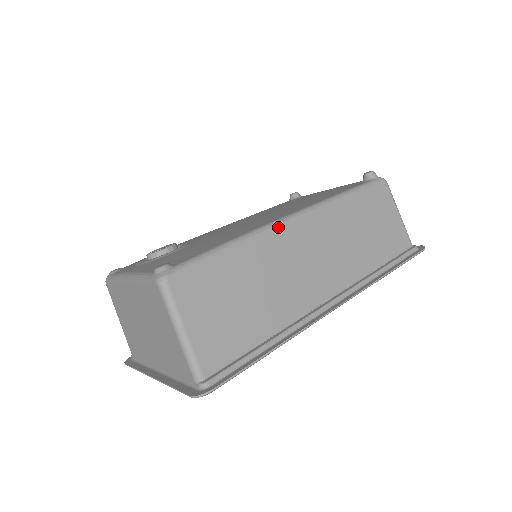
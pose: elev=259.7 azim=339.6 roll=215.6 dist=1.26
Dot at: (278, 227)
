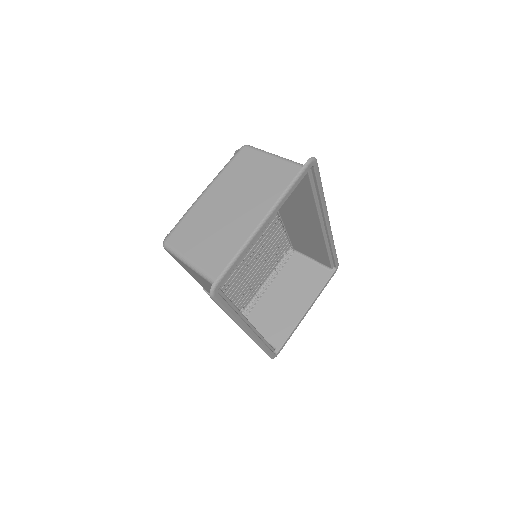
Dot at: occluded
